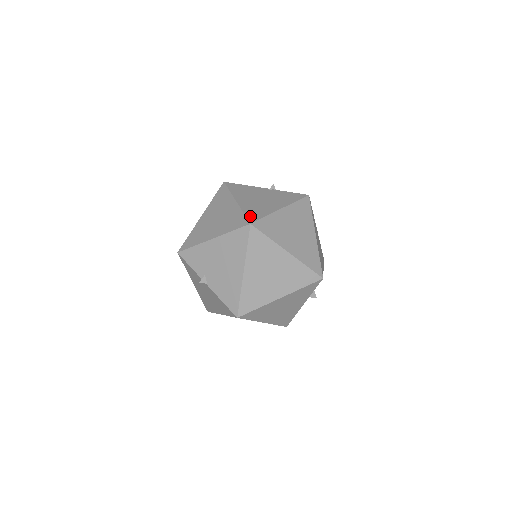
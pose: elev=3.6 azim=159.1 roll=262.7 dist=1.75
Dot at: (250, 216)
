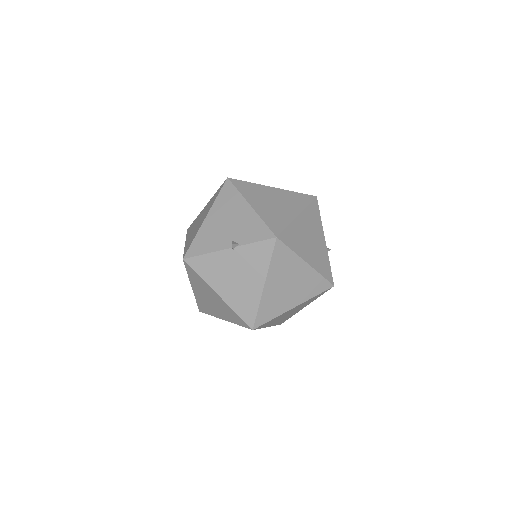
Dot at: (245, 317)
